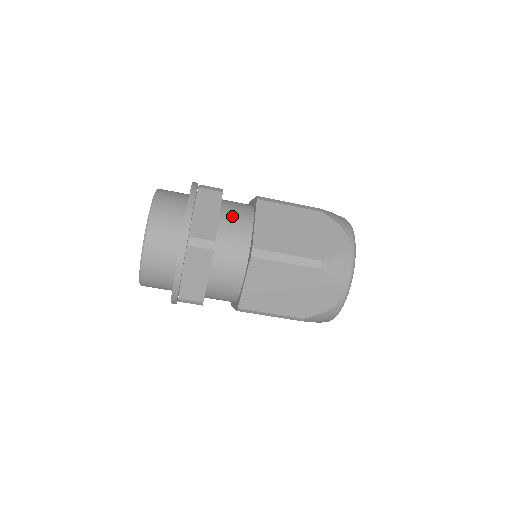
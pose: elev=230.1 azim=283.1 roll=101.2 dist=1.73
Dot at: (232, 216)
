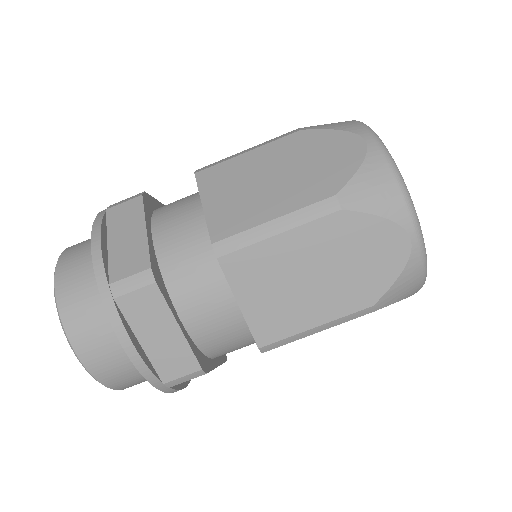
Dot at: (170, 218)
